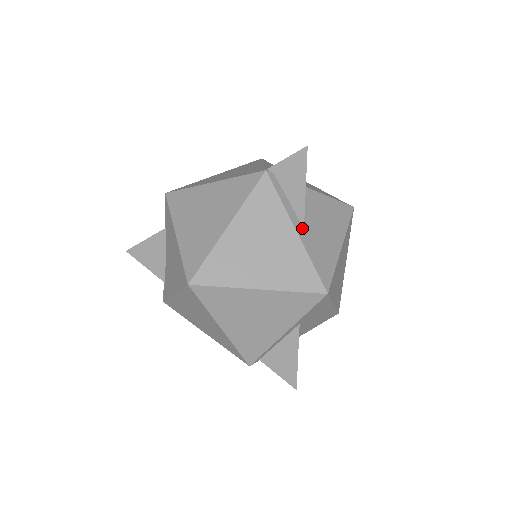
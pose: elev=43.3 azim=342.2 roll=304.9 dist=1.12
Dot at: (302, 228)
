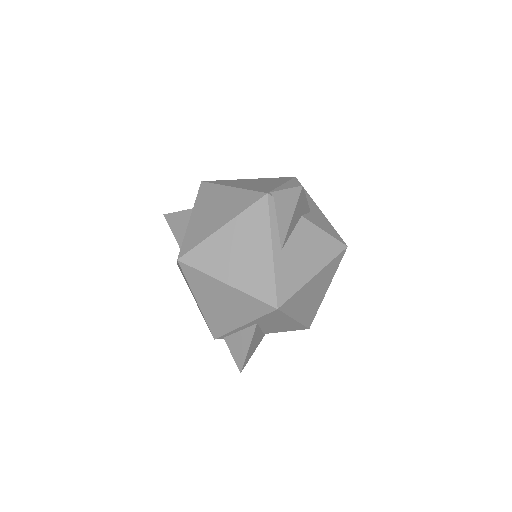
Dot at: (280, 249)
